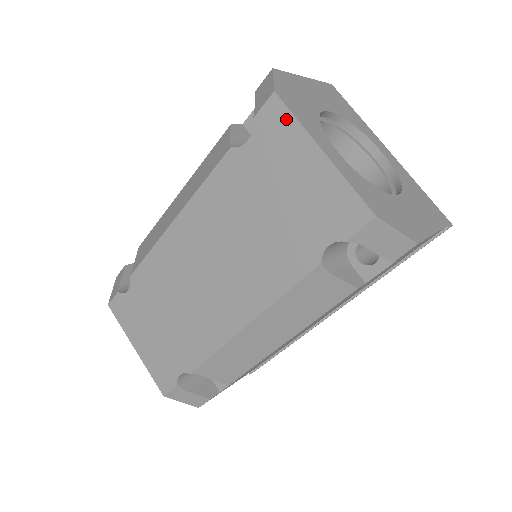
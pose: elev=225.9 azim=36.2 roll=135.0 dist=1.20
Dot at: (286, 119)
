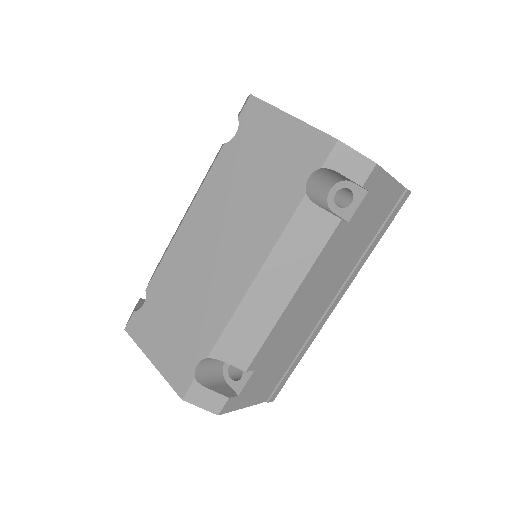
Dot at: (262, 107)
